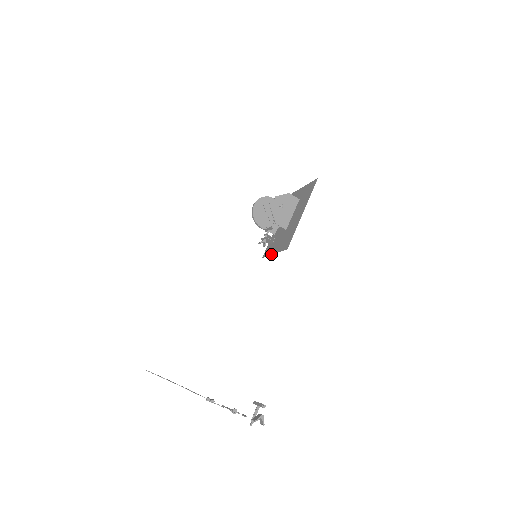
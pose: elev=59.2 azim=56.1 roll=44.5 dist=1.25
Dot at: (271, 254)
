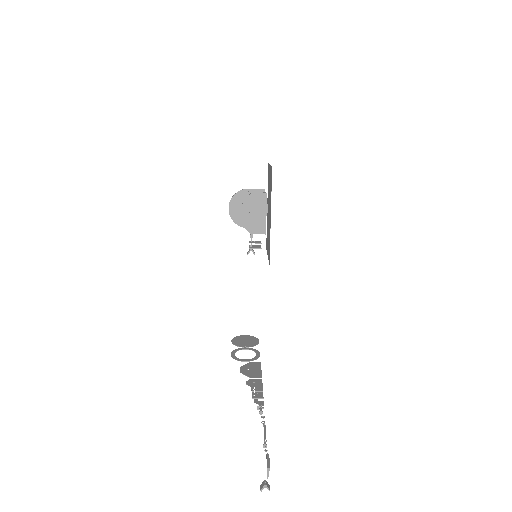
Dot at: (267, 254)
